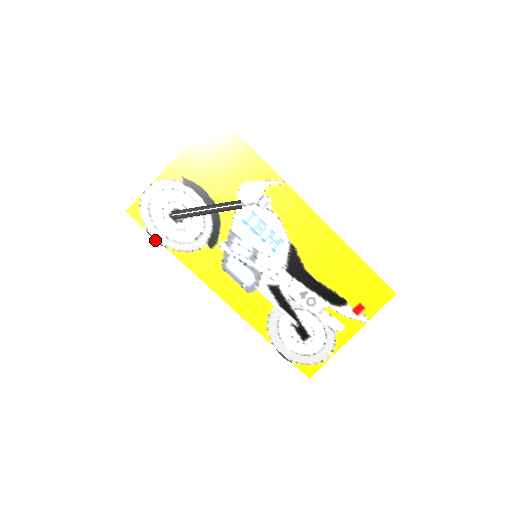
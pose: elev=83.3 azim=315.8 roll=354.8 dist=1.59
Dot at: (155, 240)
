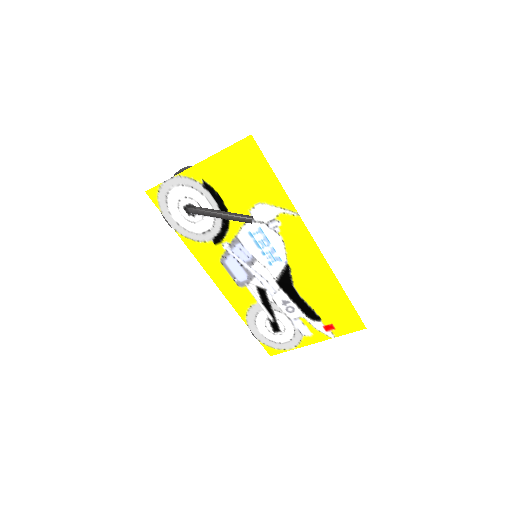
Dot at: (167, 222)
